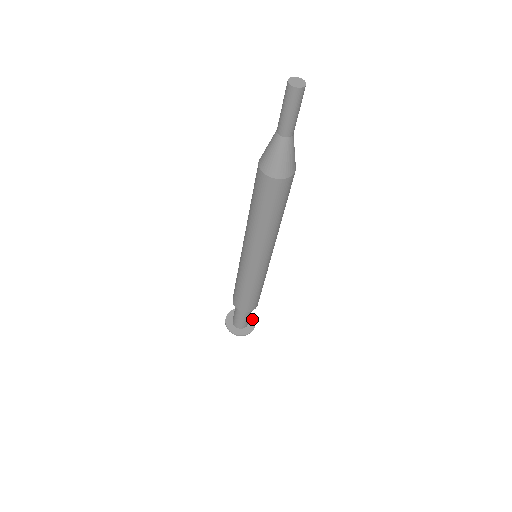
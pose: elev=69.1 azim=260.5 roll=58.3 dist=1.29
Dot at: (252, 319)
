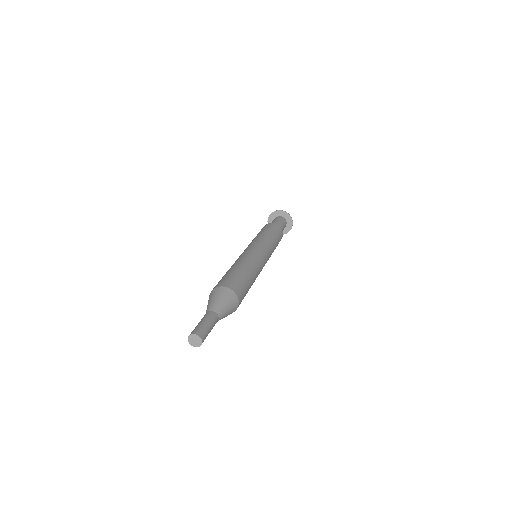
Dot at: (288, 218)
